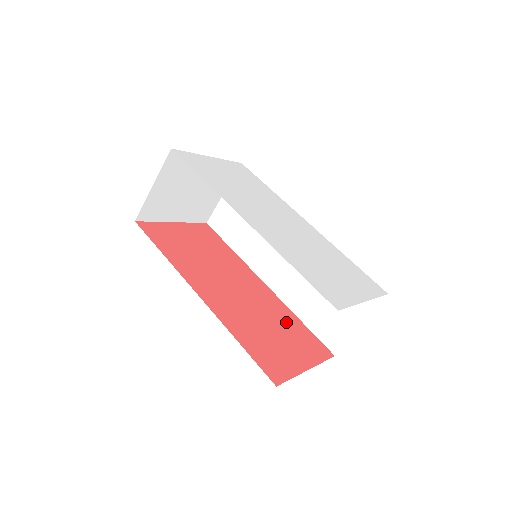
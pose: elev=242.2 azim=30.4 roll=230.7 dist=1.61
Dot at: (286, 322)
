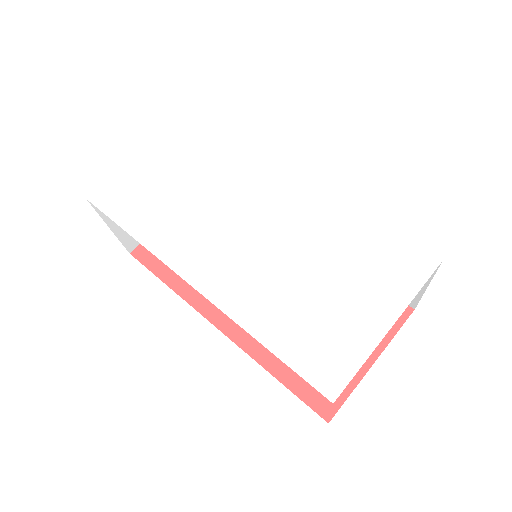
Dot at: occluded
